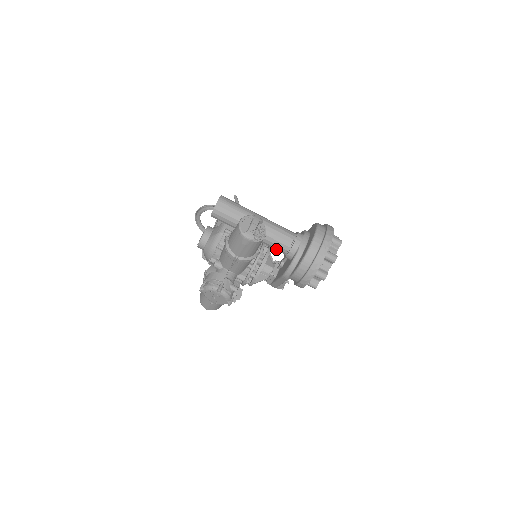
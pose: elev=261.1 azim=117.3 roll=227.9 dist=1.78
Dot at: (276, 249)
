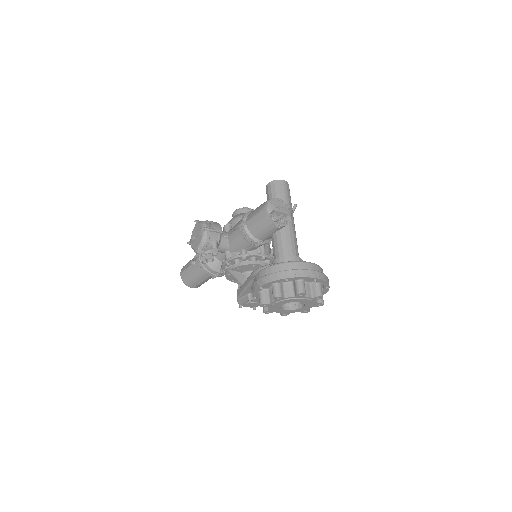
Dot at: (274, 251)
